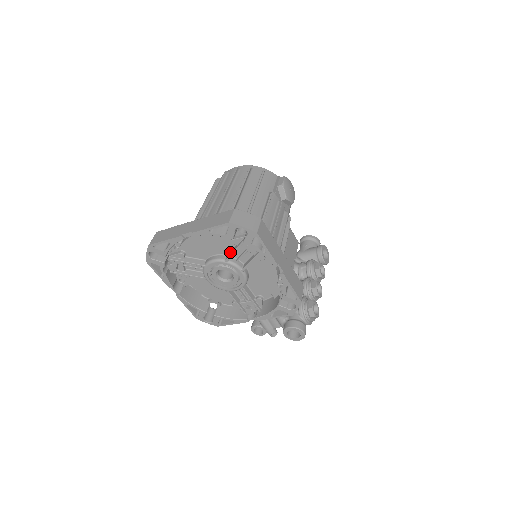
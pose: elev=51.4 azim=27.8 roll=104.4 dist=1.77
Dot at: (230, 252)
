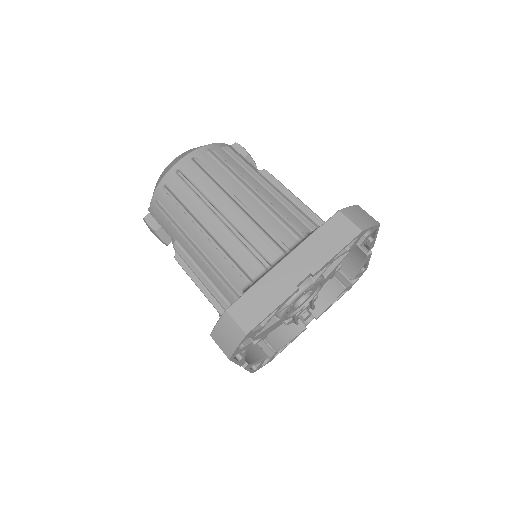
Dot at: occluded
